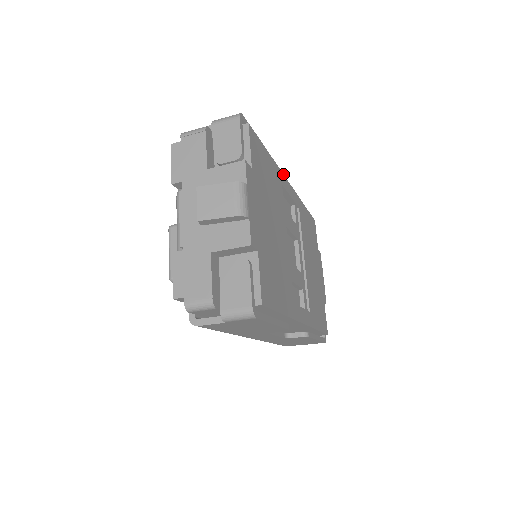
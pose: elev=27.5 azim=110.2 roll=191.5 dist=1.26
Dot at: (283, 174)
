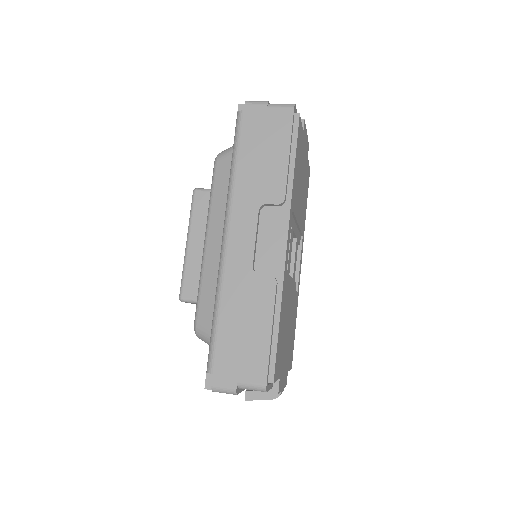
Dot at: (284, 268)
